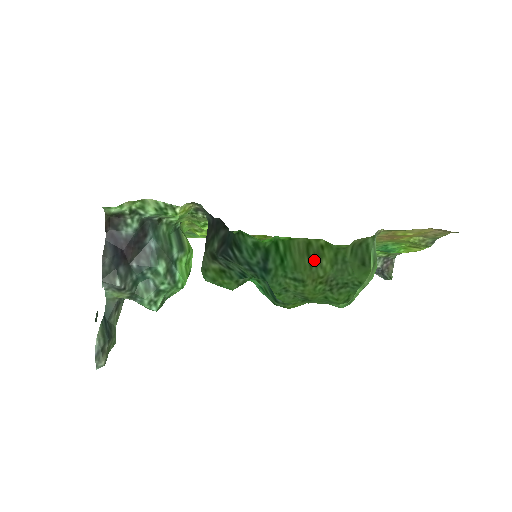
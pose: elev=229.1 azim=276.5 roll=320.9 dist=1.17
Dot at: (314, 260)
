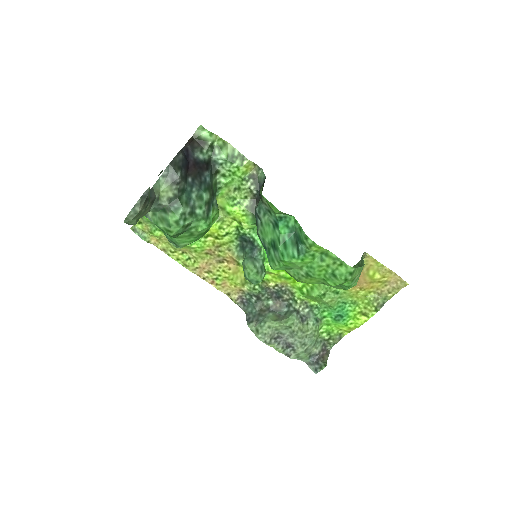
Dot at: occluded
